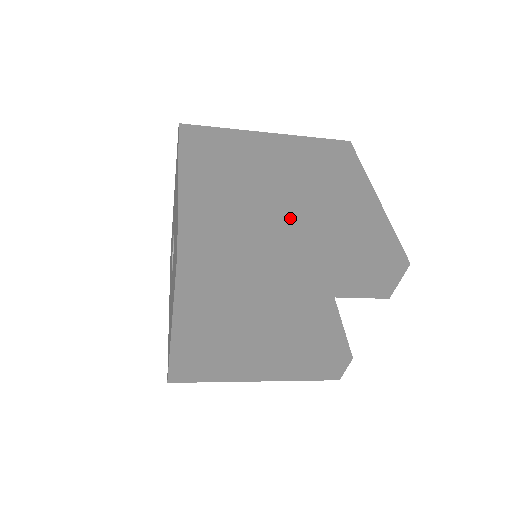
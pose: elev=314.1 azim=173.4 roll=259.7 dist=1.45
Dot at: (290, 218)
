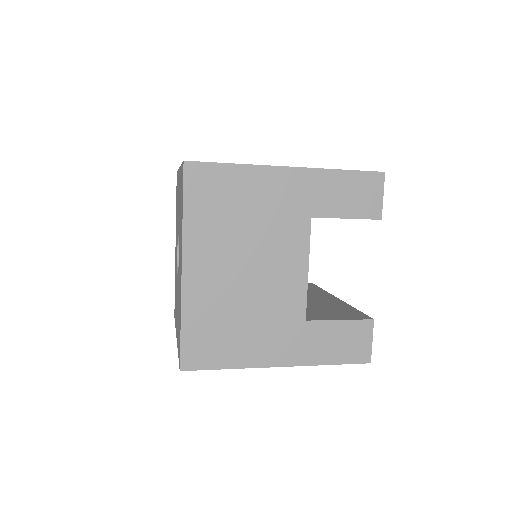
Dot at: occluded
